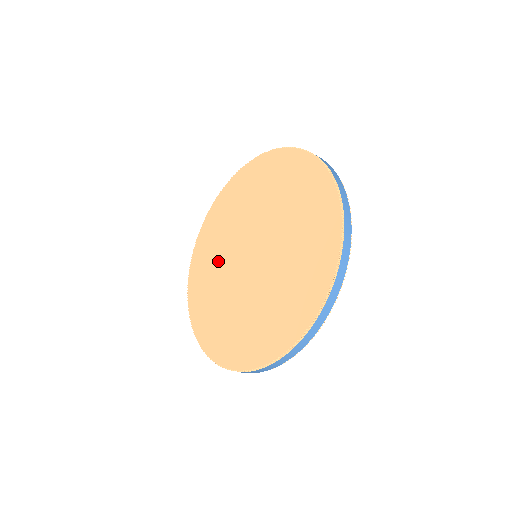
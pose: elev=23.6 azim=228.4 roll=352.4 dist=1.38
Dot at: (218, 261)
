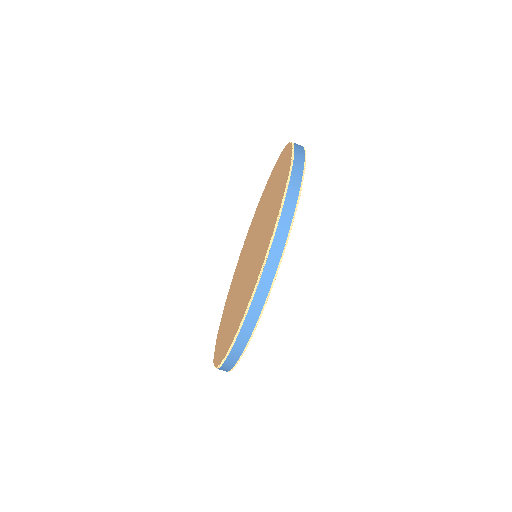
Dot at: occluded
